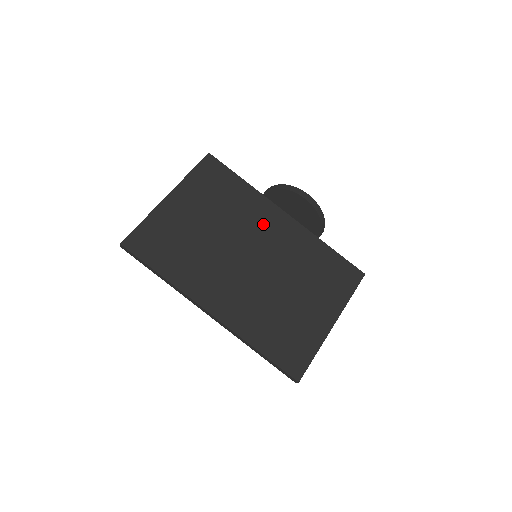
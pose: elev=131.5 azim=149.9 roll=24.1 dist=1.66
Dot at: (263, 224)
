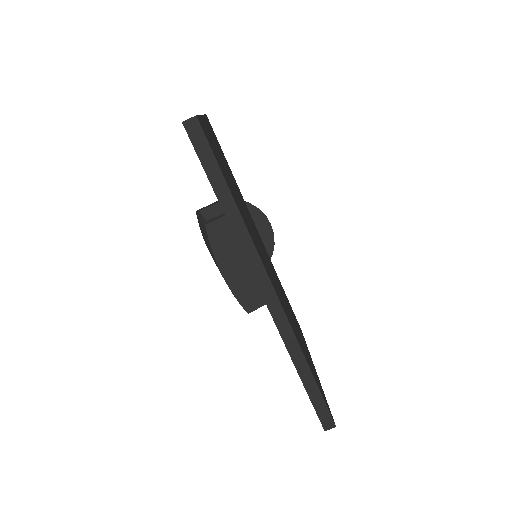
Dot at: occluded
